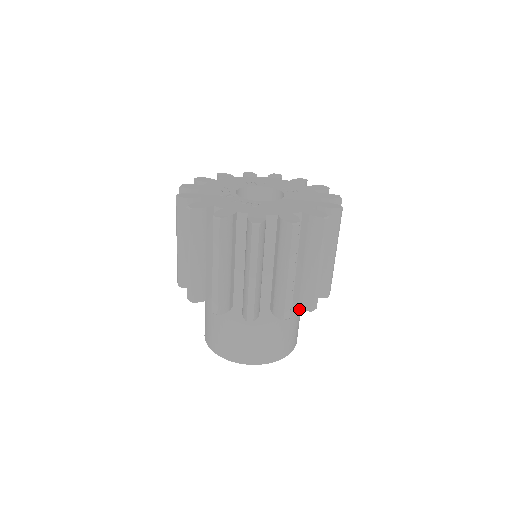
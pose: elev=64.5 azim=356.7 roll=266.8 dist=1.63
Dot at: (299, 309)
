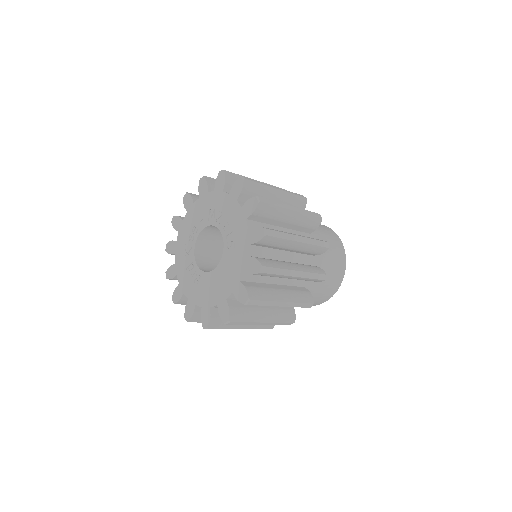
Dot at: (310, 290)
